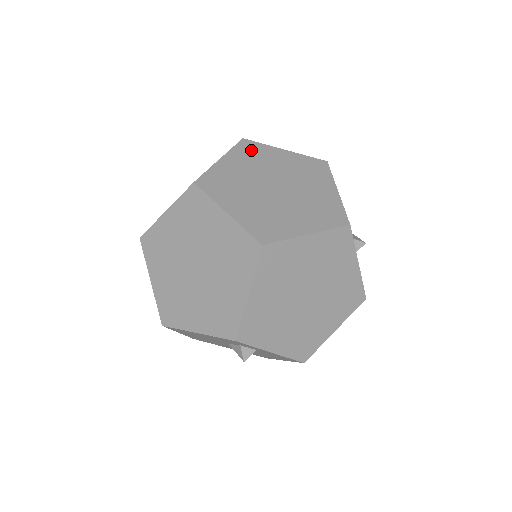
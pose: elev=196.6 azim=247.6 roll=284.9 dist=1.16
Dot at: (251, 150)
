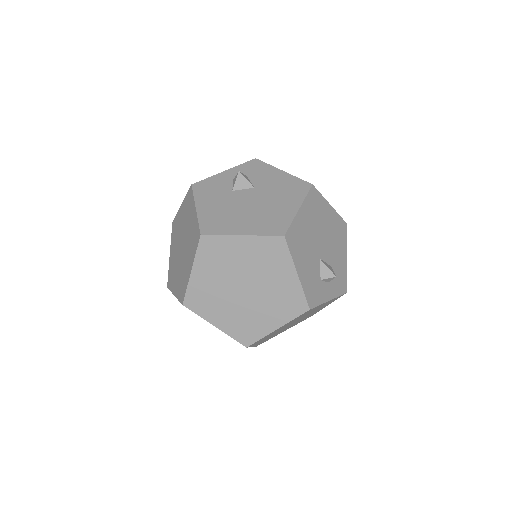
Dot at: (212, 249)
